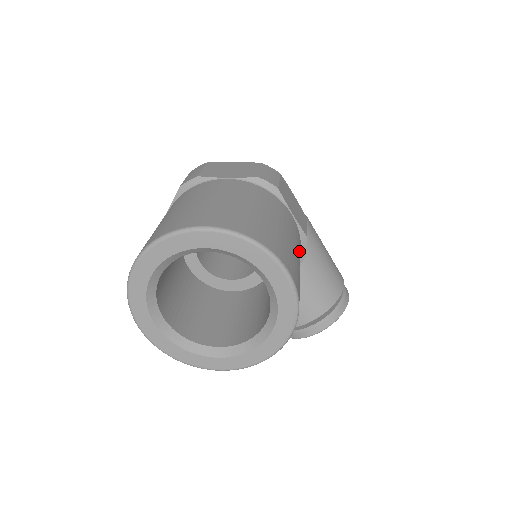
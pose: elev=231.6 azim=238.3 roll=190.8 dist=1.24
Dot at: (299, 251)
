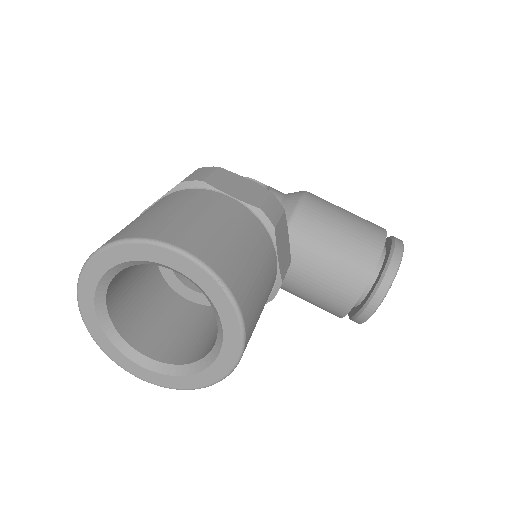
Dot at: (241, 227)
